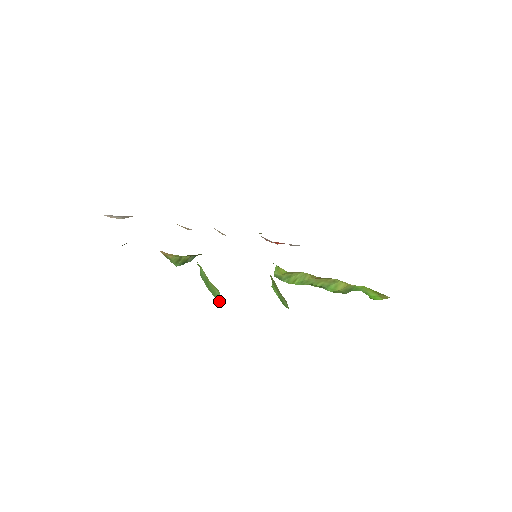
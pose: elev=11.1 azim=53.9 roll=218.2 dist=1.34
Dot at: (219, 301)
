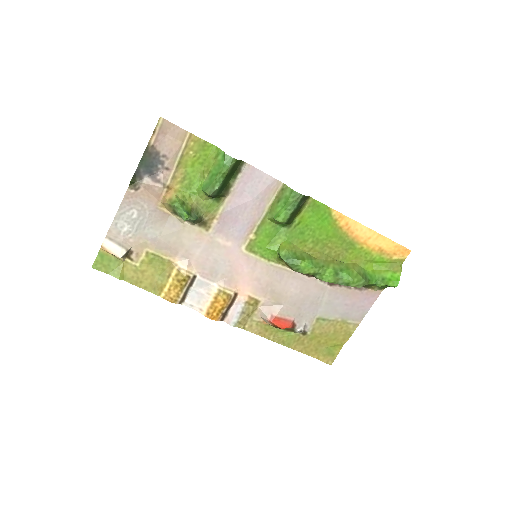
Dot at: (224, 154)
